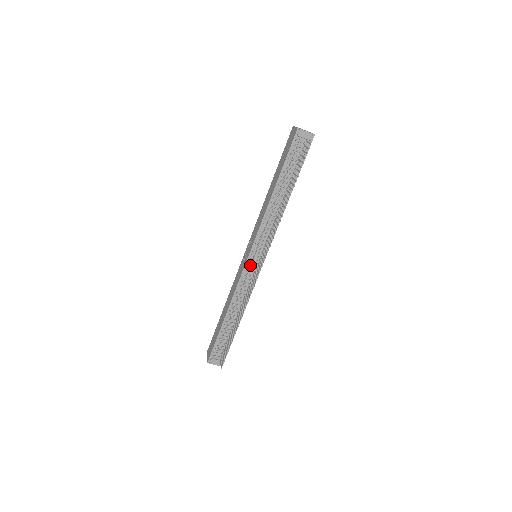
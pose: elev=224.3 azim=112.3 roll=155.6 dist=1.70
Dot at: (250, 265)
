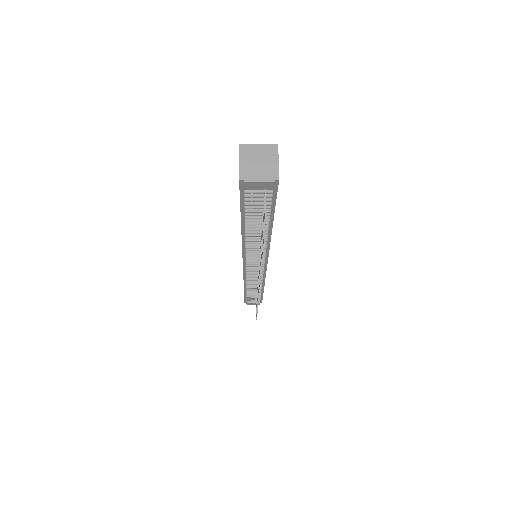
Dot at: occluded
